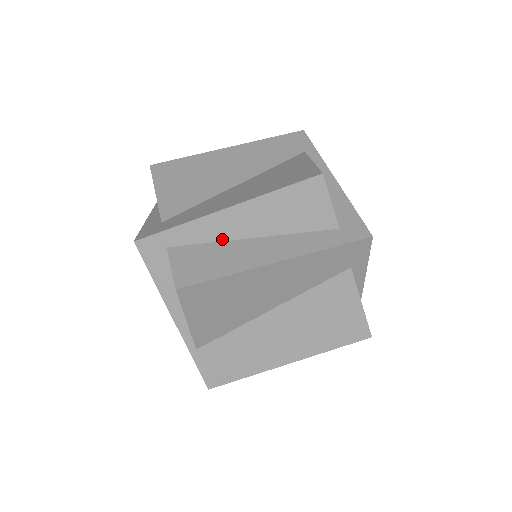
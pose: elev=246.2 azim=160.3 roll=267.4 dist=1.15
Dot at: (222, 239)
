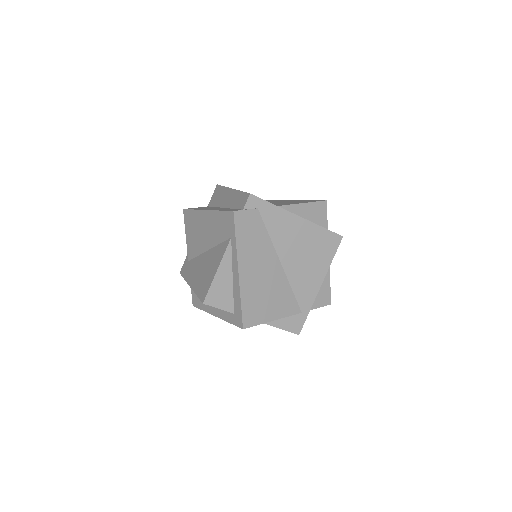
Dot at: occluded
